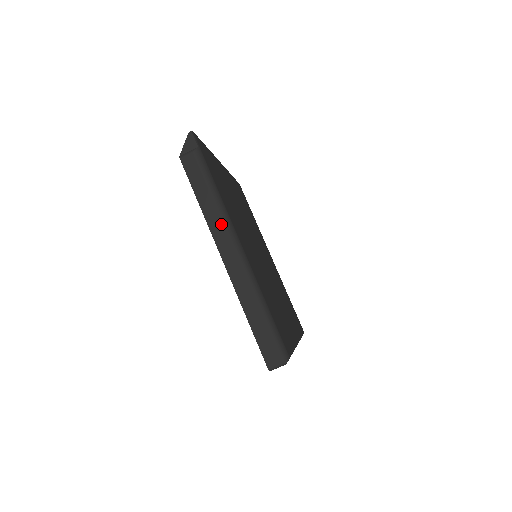
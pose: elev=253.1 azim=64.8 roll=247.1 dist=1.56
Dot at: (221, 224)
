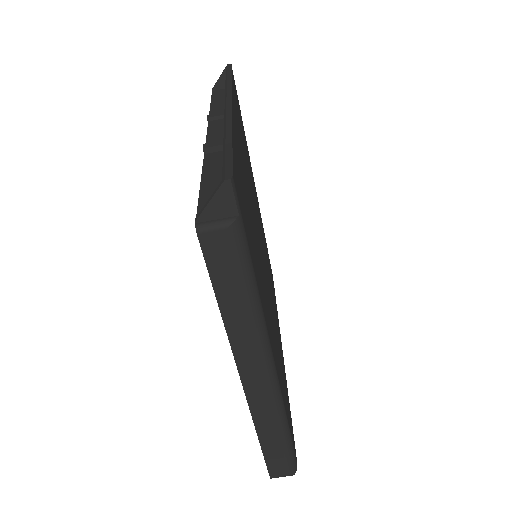
Dot at: (253, 344)
